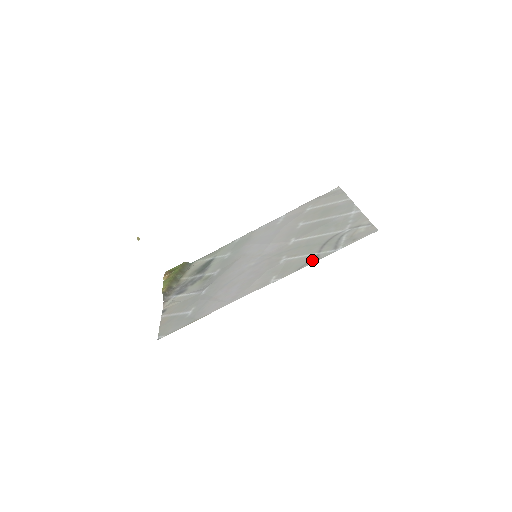
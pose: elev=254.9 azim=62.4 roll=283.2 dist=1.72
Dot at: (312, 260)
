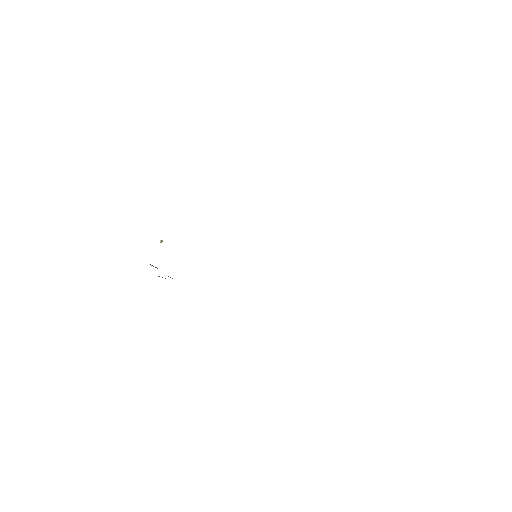
Dot at: occluded
